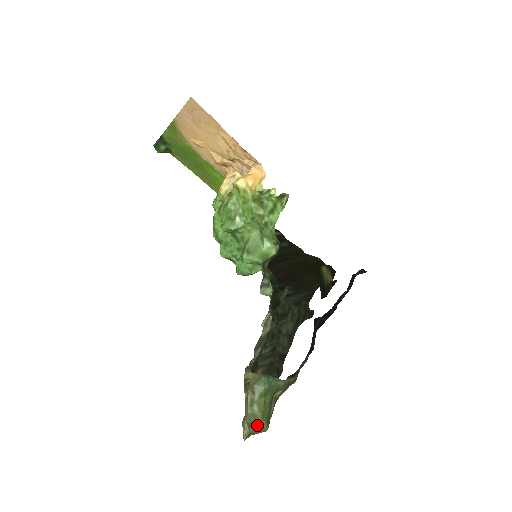
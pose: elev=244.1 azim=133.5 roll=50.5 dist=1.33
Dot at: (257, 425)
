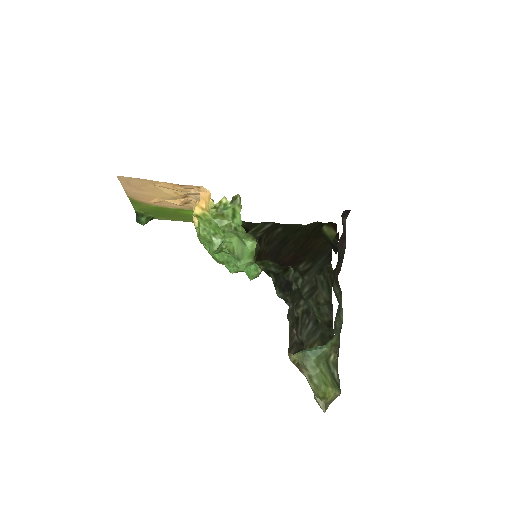
Dot at: (325, 394)
